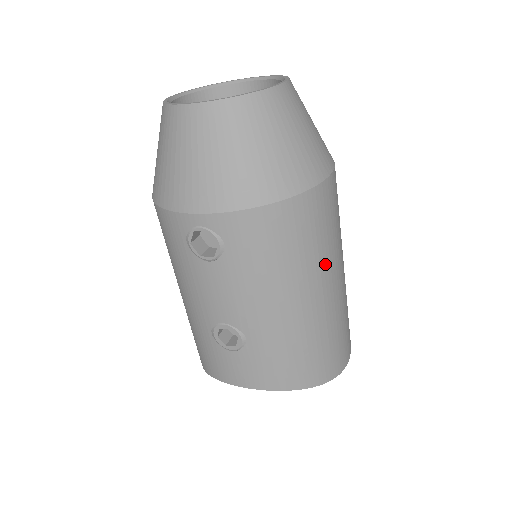
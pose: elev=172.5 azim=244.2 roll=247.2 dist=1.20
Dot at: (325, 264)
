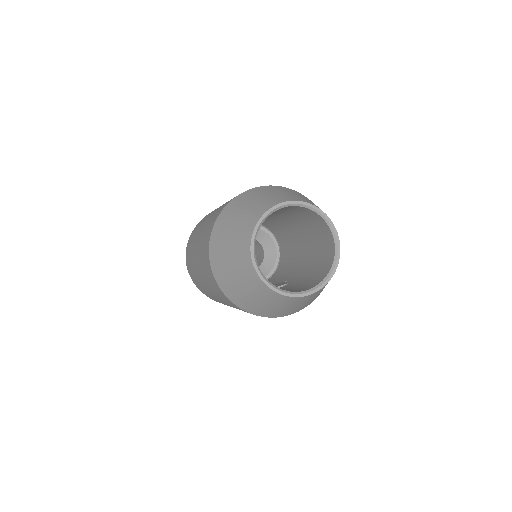
Dot at: occluded
